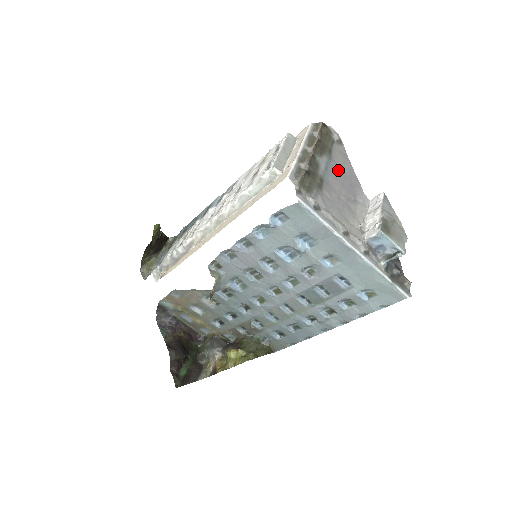
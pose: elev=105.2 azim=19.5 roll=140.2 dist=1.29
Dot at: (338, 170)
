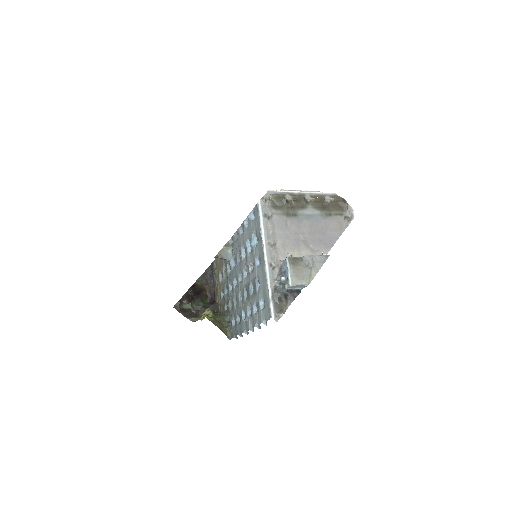
Dot at: (321, 226)
